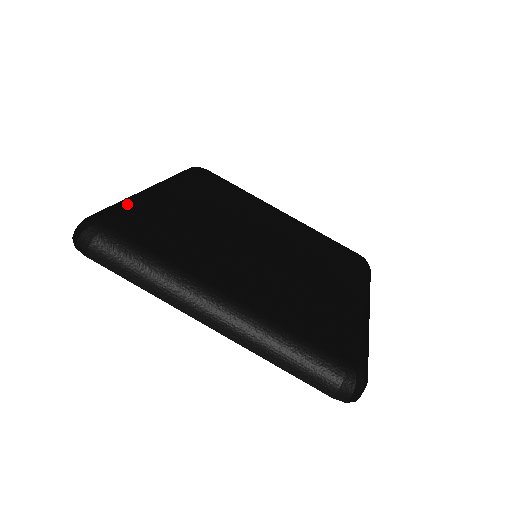
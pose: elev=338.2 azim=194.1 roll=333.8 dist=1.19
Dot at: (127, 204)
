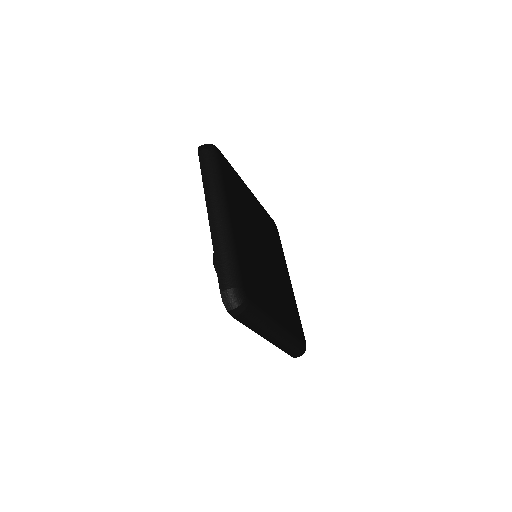
Dot at: (238, 259)
